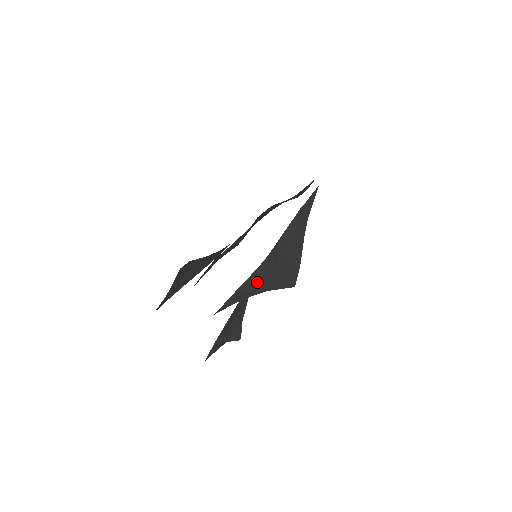
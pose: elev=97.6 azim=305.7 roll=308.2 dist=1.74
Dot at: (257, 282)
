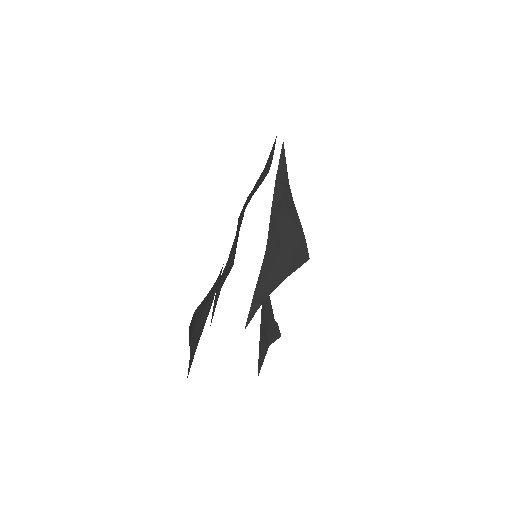
Dot at: (270, 275)
